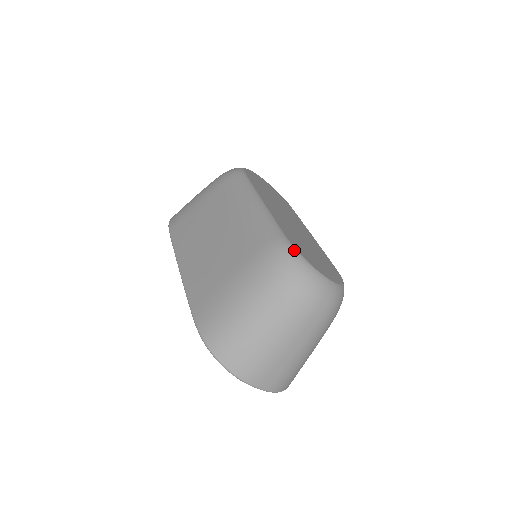
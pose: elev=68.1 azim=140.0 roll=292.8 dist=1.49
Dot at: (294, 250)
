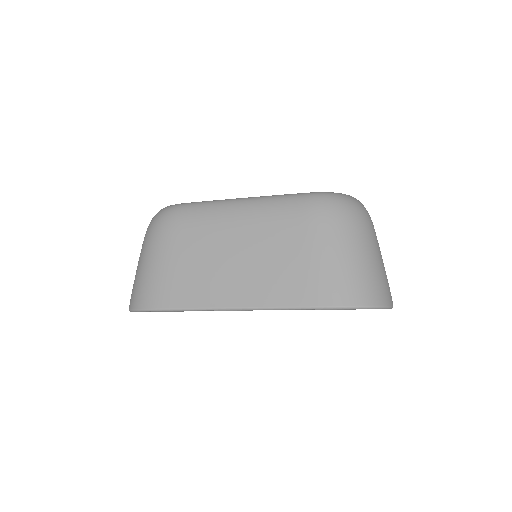
Dot at: (327, 193)
